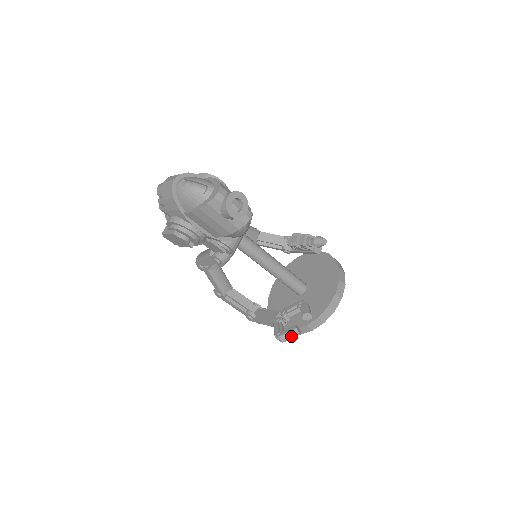
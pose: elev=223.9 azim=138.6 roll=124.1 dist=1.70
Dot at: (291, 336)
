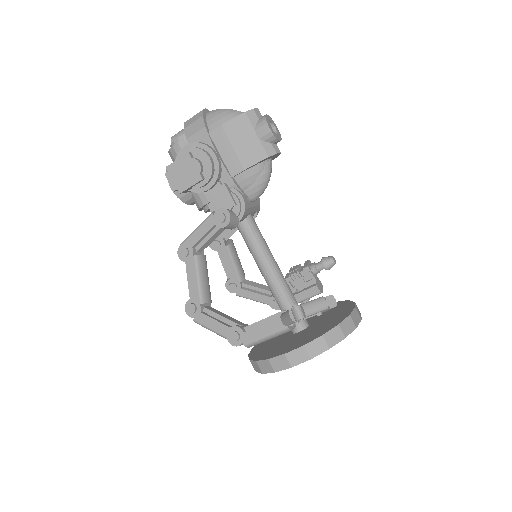
Dot at: (315, 306)
